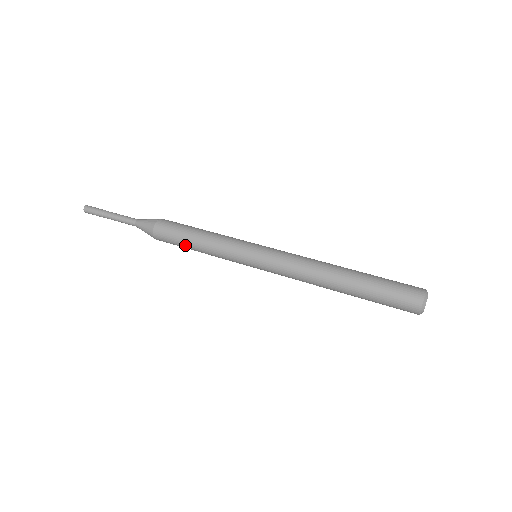
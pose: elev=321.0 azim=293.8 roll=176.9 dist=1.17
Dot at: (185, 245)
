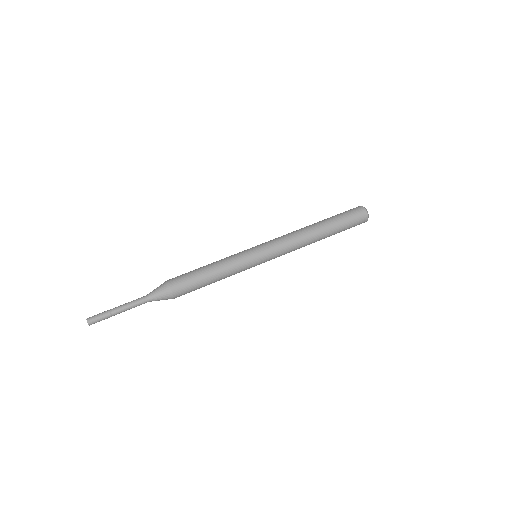
Dot at: occluded
